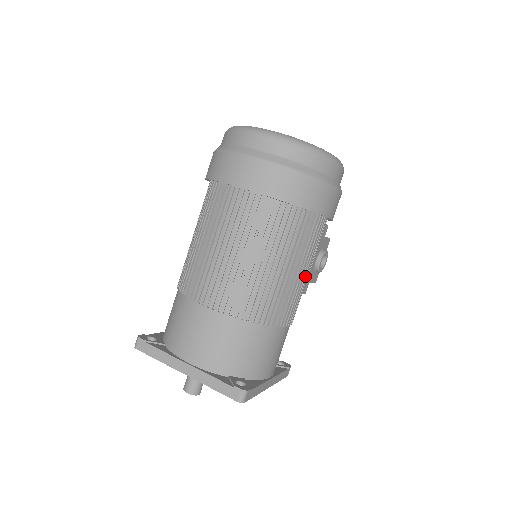
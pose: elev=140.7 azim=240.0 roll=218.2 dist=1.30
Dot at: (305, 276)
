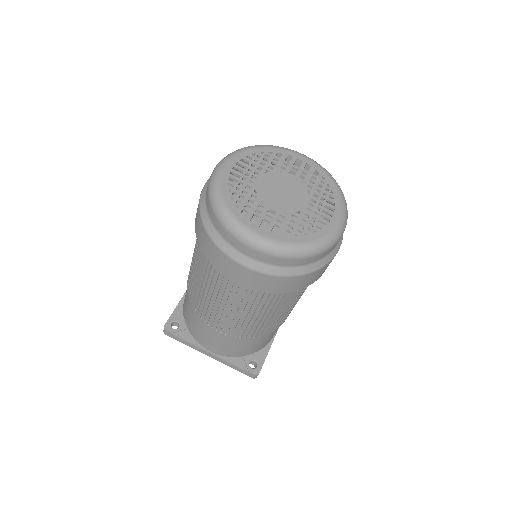
Dot at: occluded
